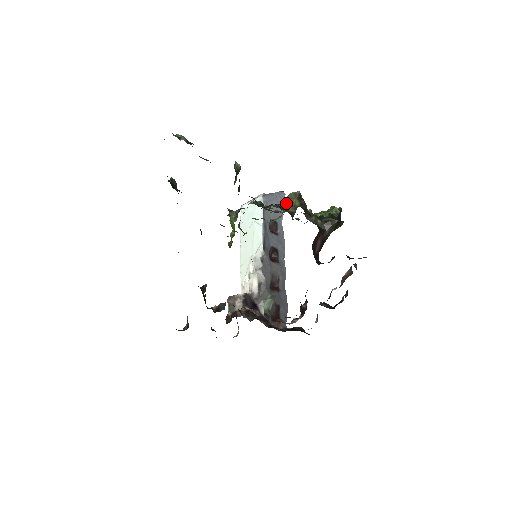
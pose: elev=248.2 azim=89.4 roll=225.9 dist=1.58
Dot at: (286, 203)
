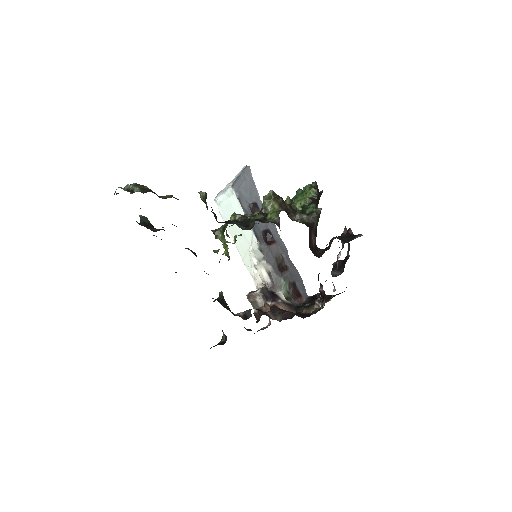
Dot at: (265, 209)
